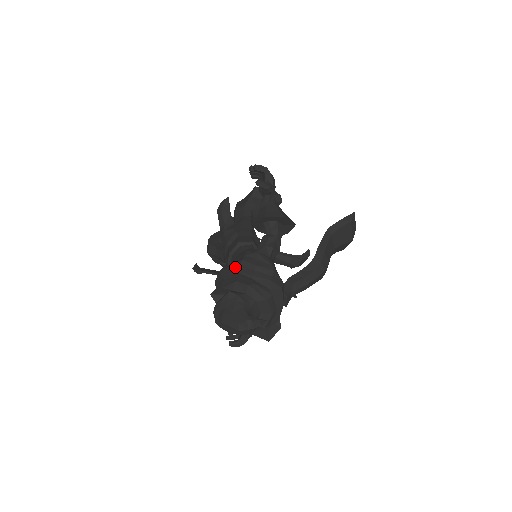
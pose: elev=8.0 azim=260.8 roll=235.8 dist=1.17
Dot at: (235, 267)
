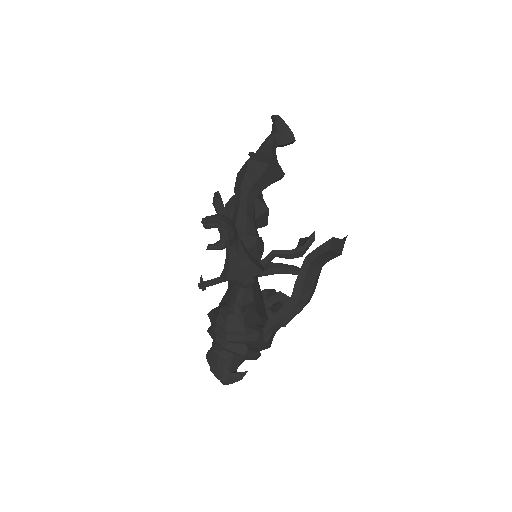
Dot at: (213, 324)
